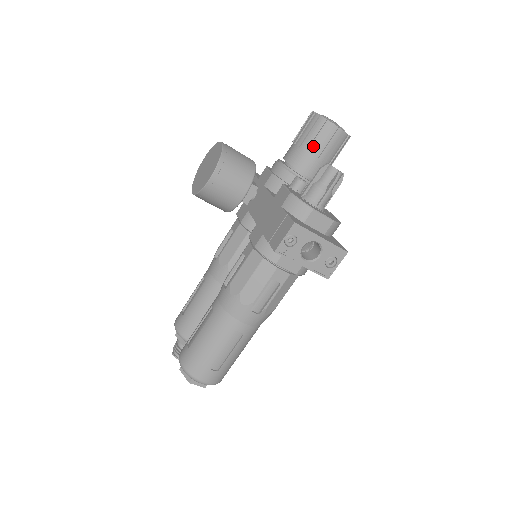
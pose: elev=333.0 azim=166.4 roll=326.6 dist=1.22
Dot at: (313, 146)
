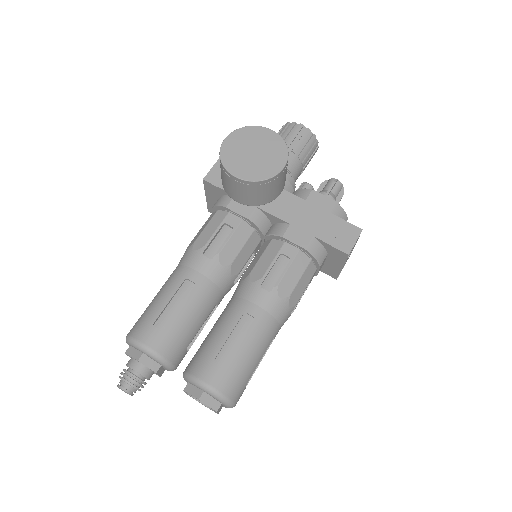
Dot at: (304, 156)
